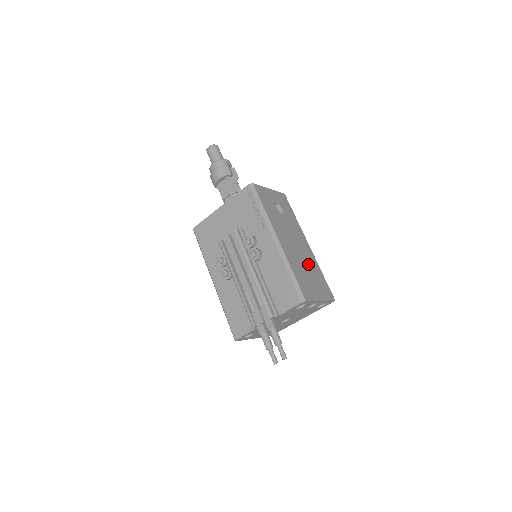
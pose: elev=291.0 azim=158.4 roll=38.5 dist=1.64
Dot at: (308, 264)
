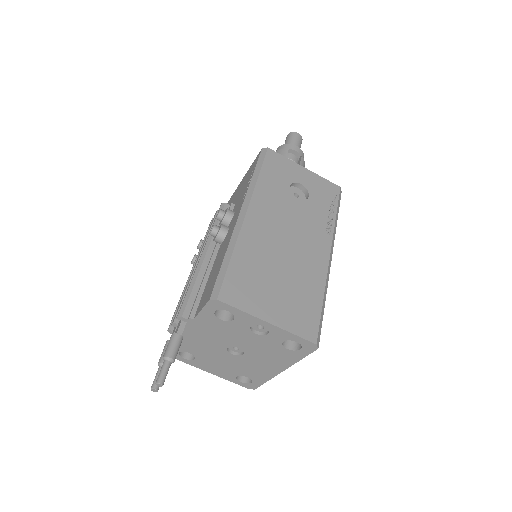
Dot at: (293, 270)
